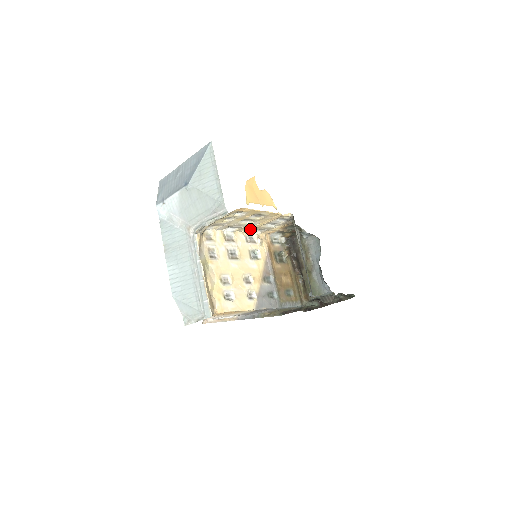
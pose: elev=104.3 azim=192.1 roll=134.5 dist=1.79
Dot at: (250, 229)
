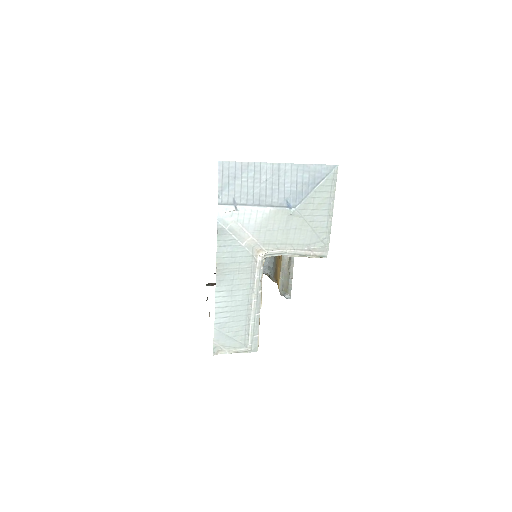
Dot at: occluded
